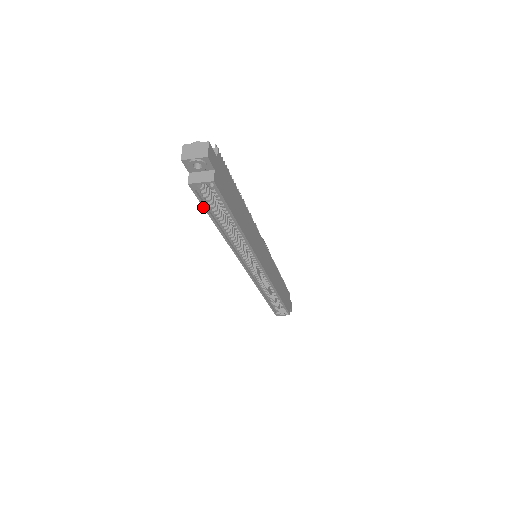
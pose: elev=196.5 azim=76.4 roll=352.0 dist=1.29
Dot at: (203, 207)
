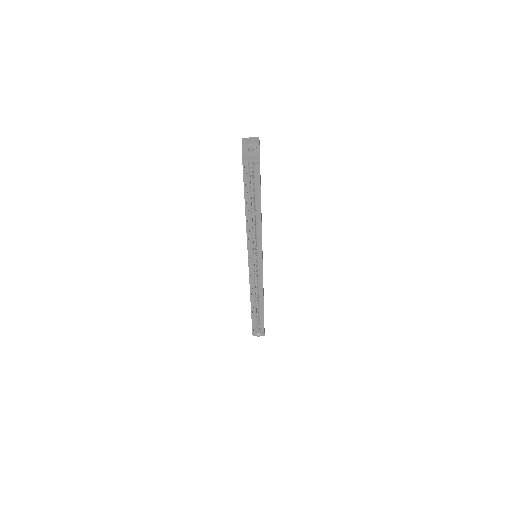
Dot at: (244, 185)
